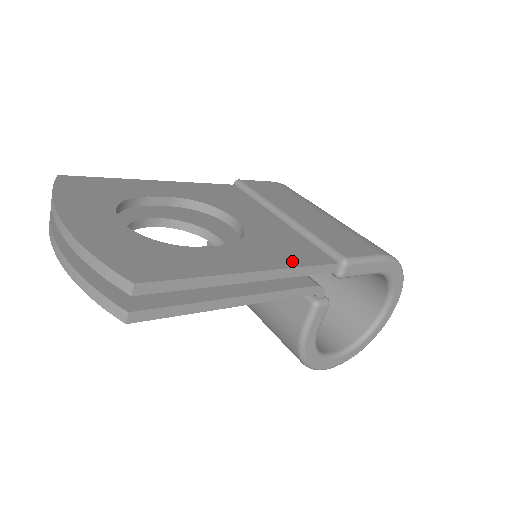
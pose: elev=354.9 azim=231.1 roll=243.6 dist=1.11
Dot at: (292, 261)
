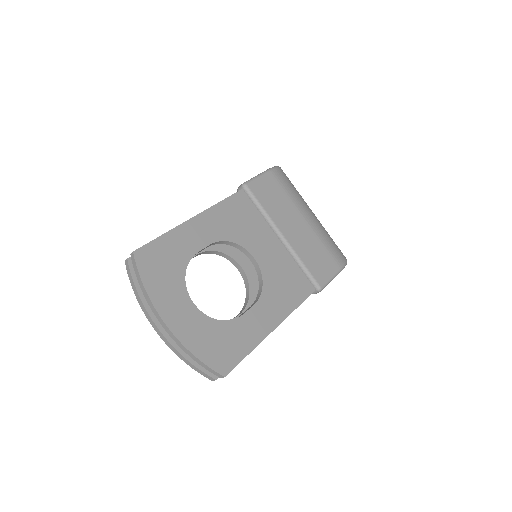
Dot at: (292, 303)
